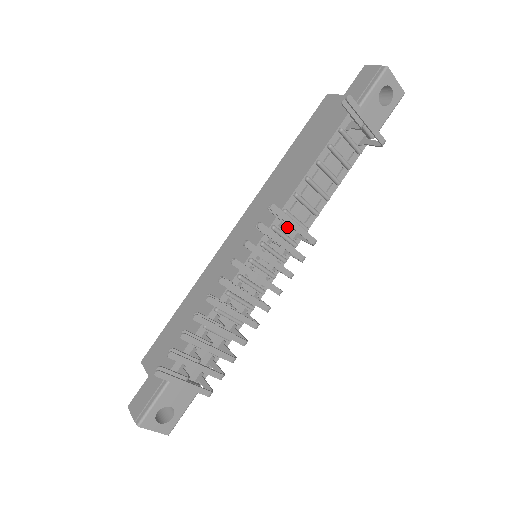
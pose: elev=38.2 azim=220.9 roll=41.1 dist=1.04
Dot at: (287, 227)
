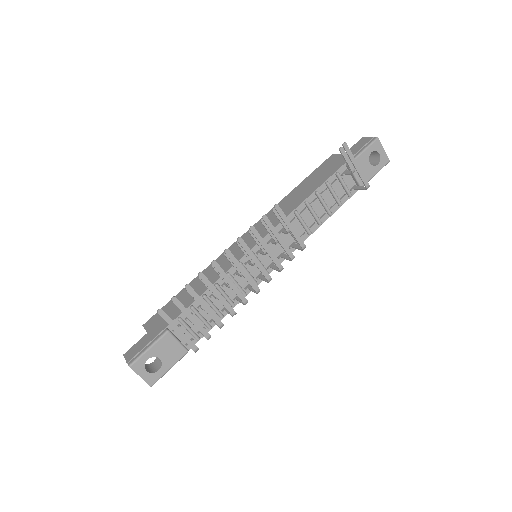
Dot at: (285, 232)
